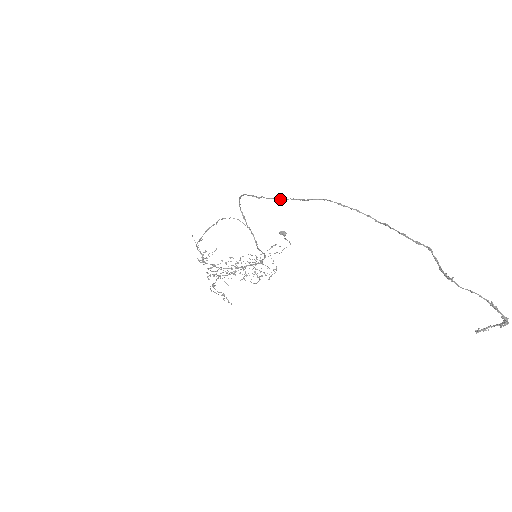
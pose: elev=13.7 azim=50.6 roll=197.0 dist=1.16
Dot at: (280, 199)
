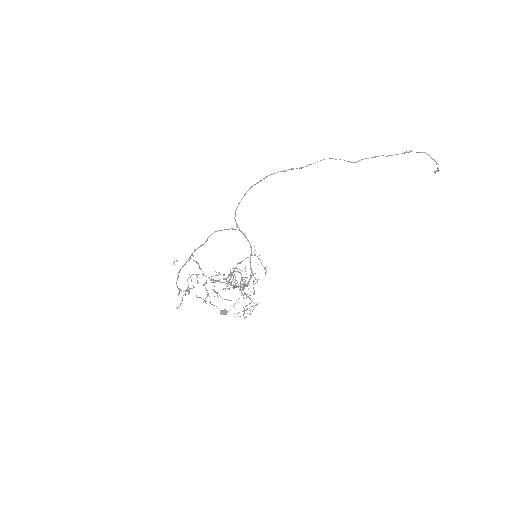
Dot at: (292, 169)
